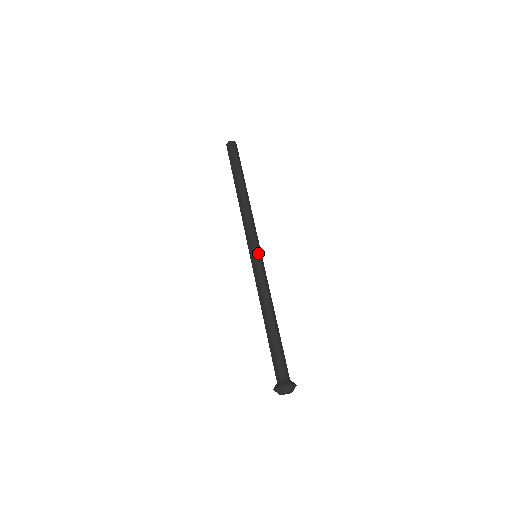
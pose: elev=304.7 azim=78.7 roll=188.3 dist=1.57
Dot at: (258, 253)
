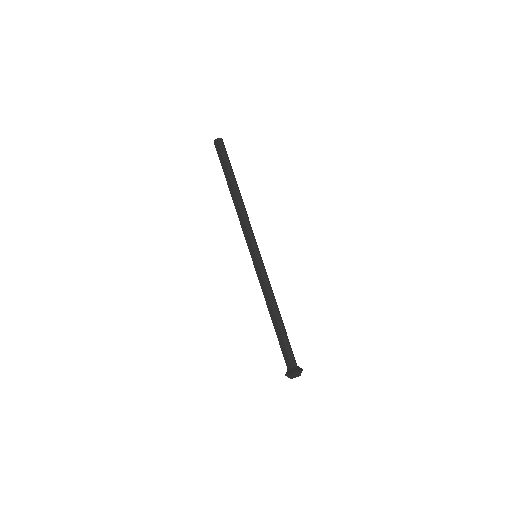
Dot at: (259, 254)
